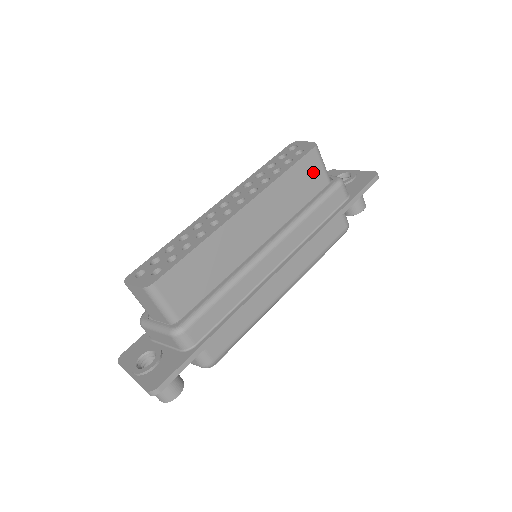
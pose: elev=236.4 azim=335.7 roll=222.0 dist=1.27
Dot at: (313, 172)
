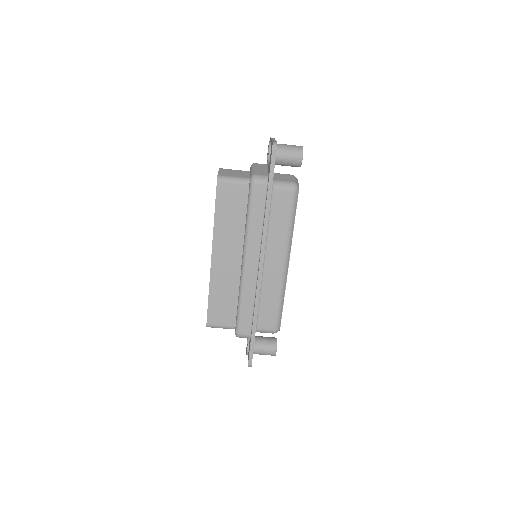
Dot at: (232, 194)
